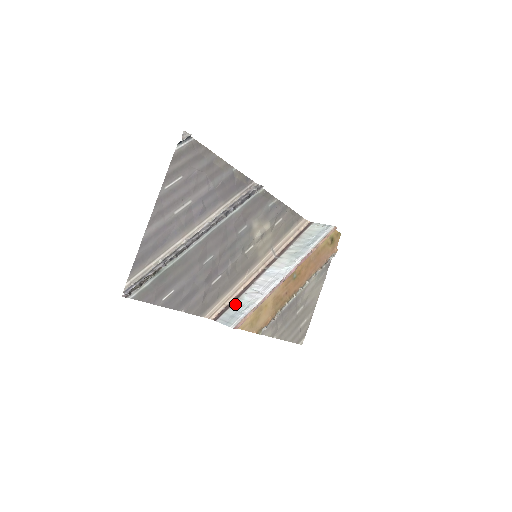
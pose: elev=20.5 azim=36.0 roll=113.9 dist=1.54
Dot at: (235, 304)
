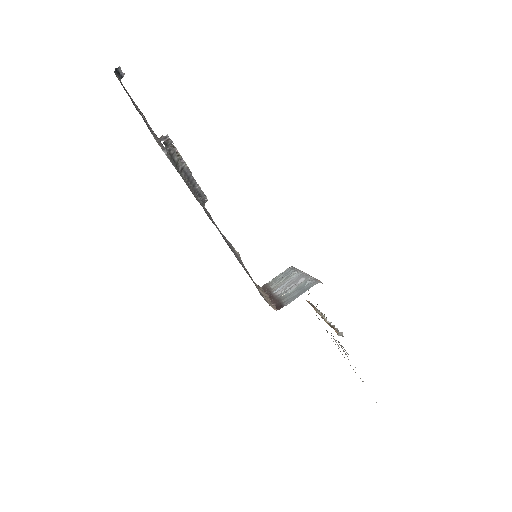
Dot at: (283, 298)
